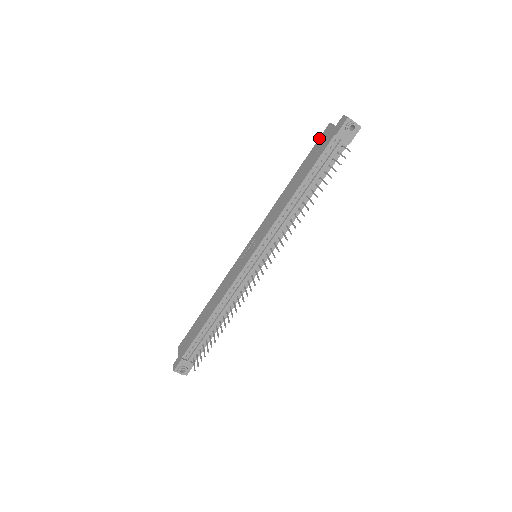
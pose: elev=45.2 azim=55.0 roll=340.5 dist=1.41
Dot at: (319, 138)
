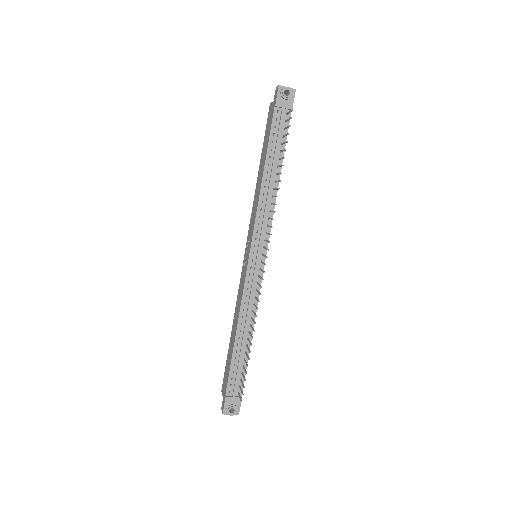
Dot at: occluded
